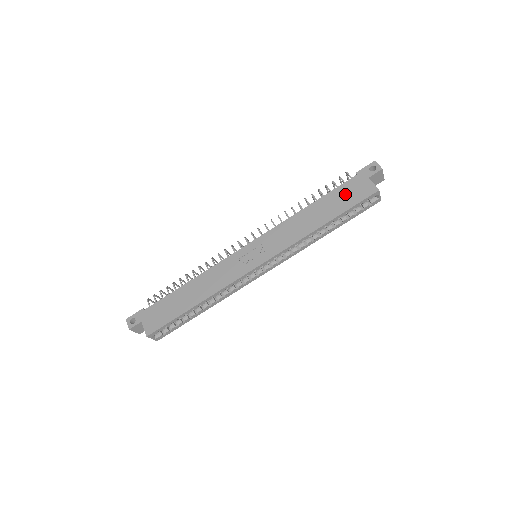
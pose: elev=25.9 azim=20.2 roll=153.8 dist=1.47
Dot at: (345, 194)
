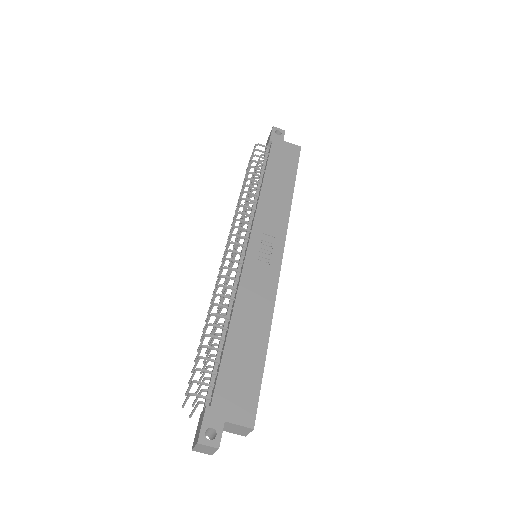
Dot at: (281, 159)
